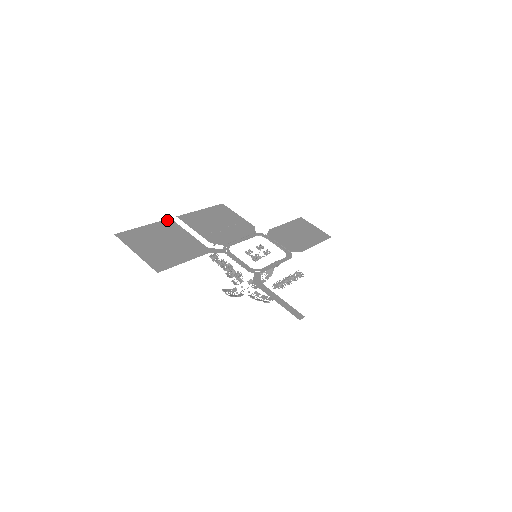
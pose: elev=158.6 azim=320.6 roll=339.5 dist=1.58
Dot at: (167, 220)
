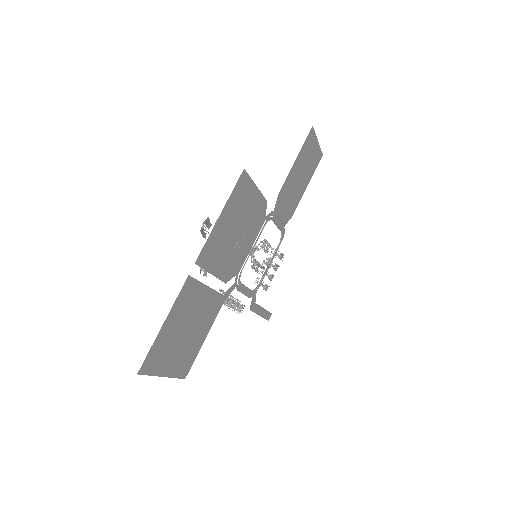
Dot at: (186, 284)
